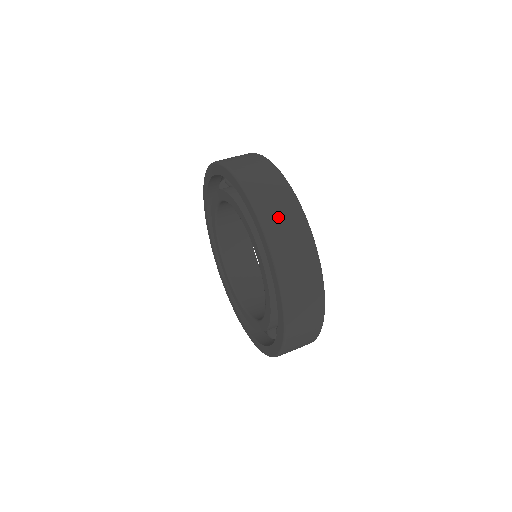
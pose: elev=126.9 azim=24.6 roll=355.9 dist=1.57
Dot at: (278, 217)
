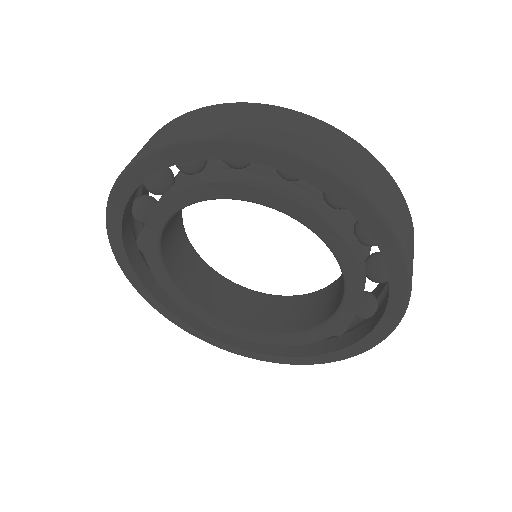
Dot at: (374, 183)
